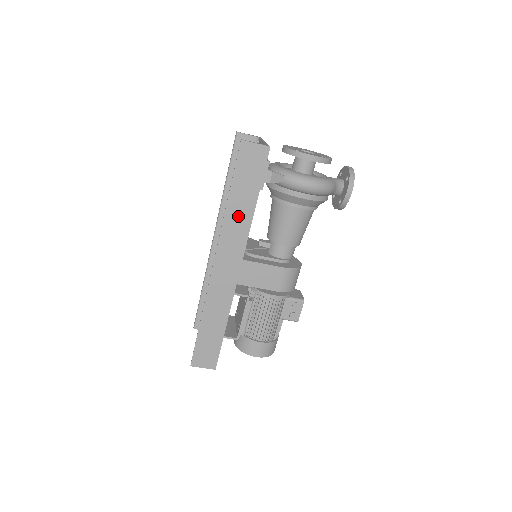
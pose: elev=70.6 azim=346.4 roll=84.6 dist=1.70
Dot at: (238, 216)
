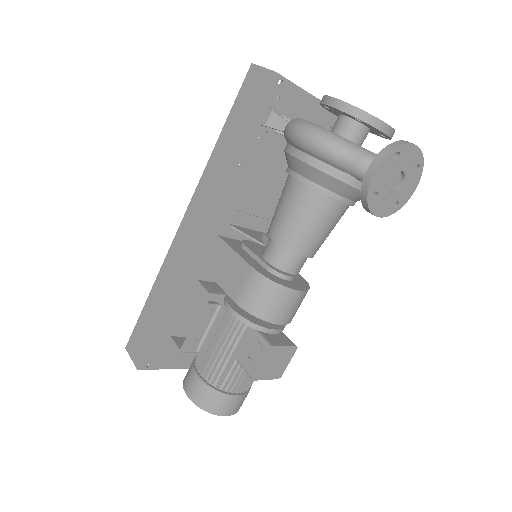
Dot at: (219, 163)
